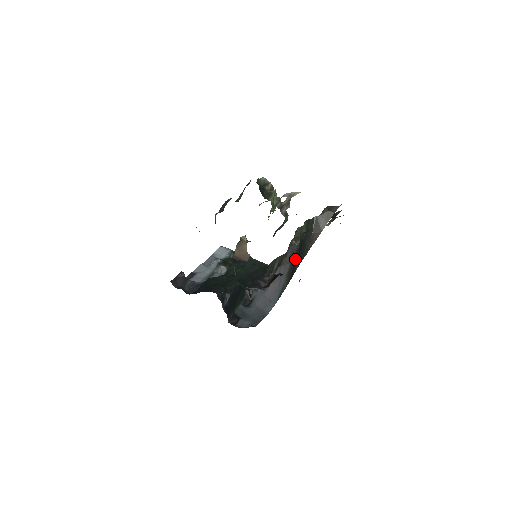
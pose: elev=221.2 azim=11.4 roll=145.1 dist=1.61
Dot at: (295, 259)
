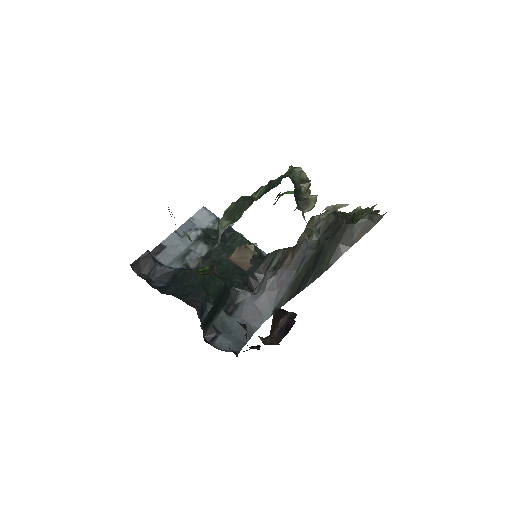
Dot at: (307, 270)
